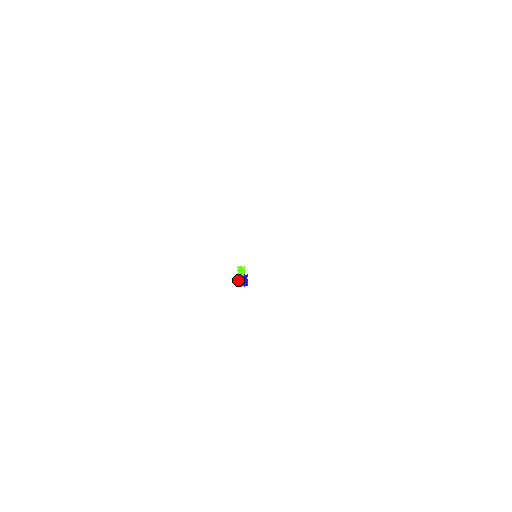
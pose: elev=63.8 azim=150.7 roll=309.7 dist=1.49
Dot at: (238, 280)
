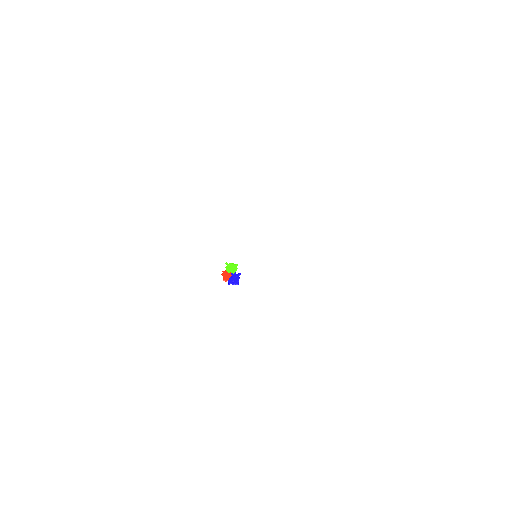
Dot at: (225, 277)
